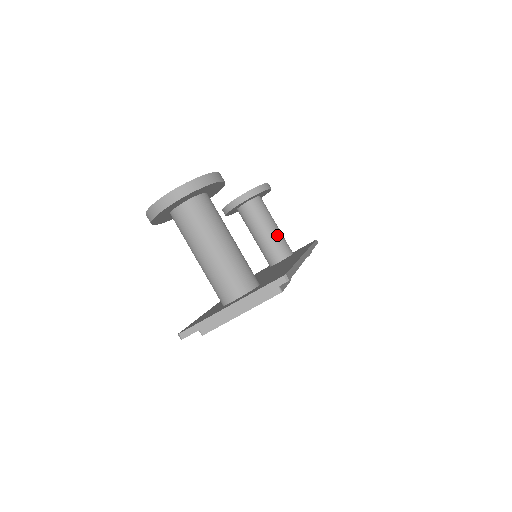
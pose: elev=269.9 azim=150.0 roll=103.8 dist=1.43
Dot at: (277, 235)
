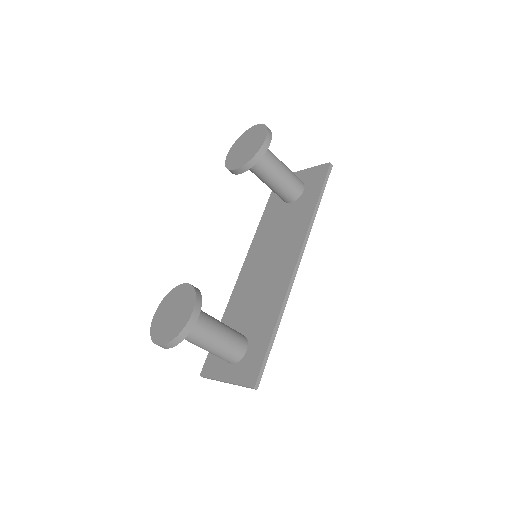
Dot at: (284, 183)
